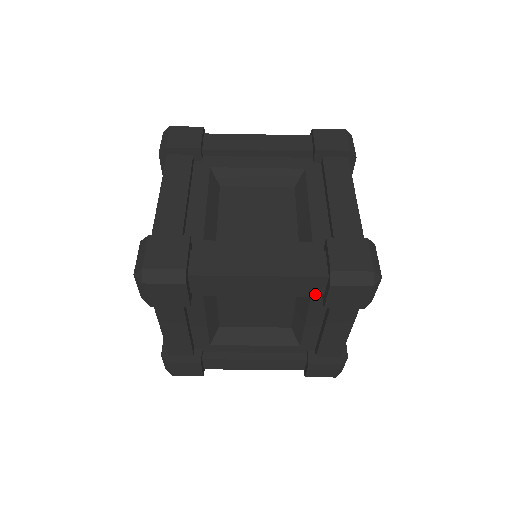
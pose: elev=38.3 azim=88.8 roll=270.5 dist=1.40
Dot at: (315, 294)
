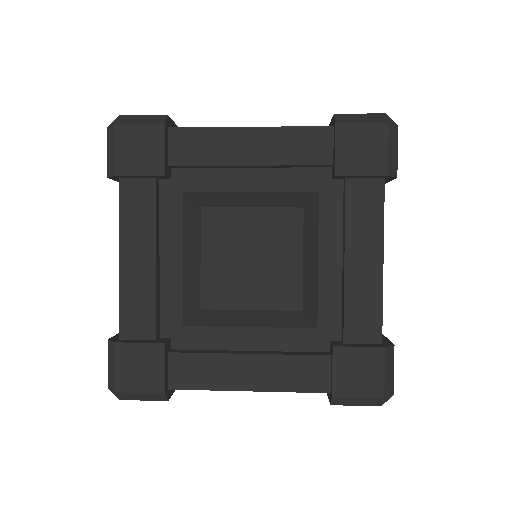
Dot at: occluded
